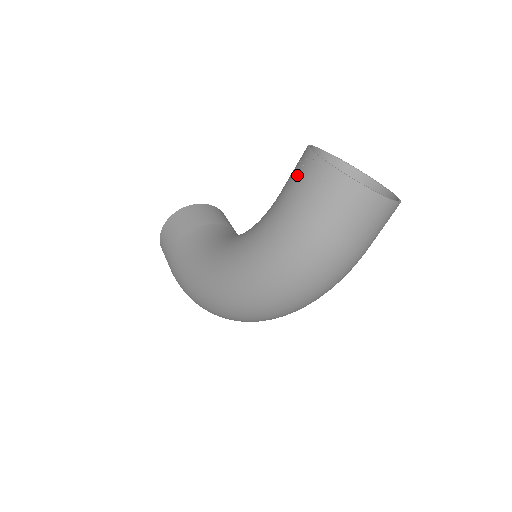
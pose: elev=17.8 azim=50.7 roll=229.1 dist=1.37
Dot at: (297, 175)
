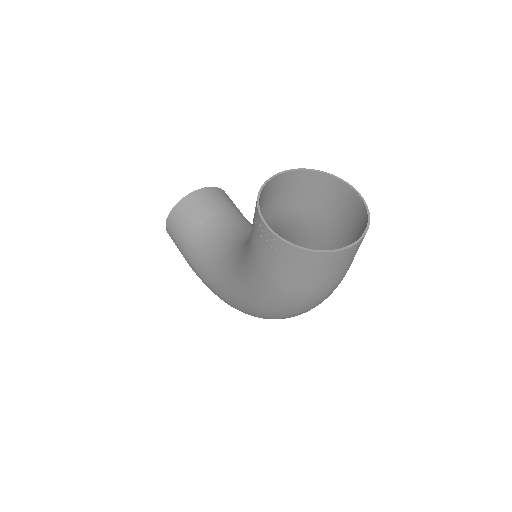
Dot at: (257, 238)
